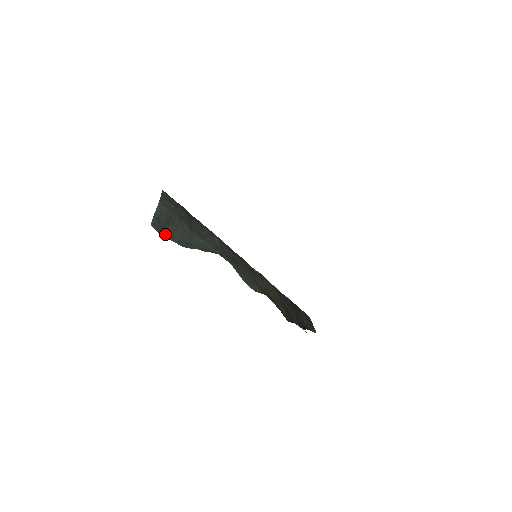
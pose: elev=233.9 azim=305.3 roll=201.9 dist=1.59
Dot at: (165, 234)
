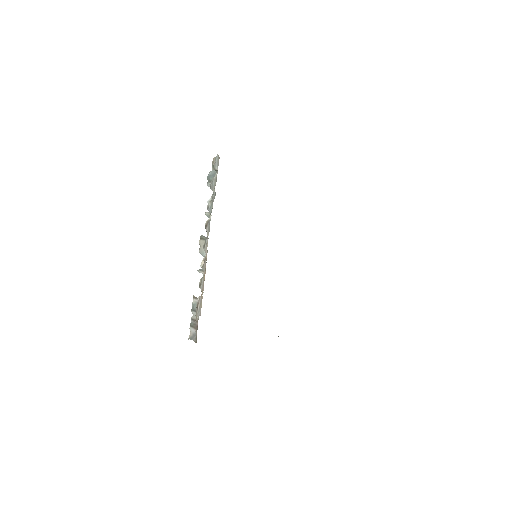
Dot at: occluded
